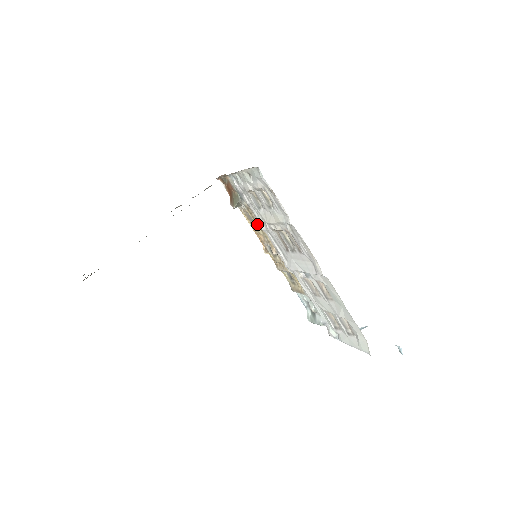
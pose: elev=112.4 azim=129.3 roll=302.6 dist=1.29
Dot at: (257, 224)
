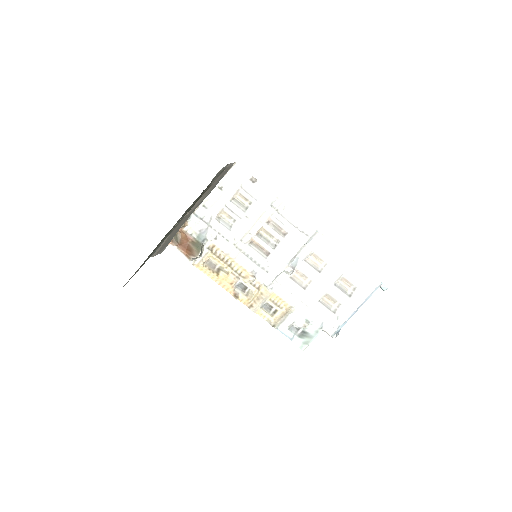
Dot at: (224, 262)
